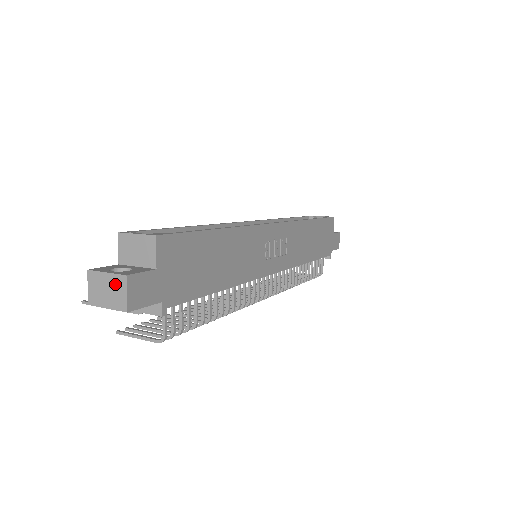
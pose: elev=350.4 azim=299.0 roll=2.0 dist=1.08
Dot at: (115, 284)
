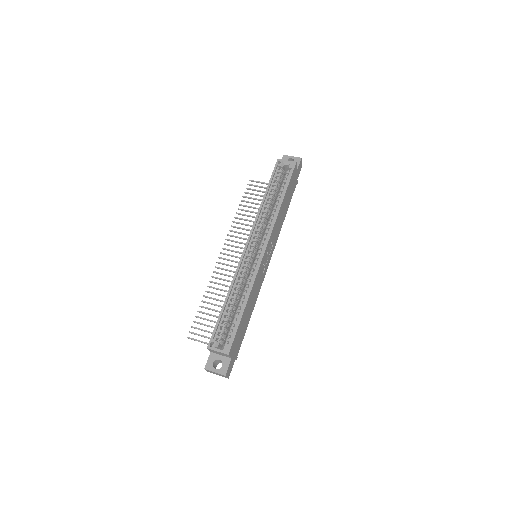
Dot at: occluded
